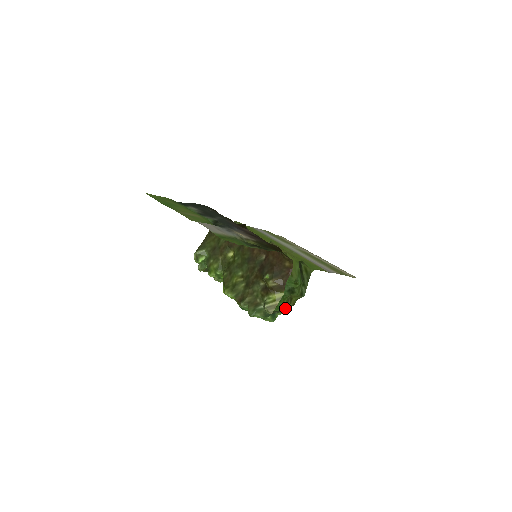
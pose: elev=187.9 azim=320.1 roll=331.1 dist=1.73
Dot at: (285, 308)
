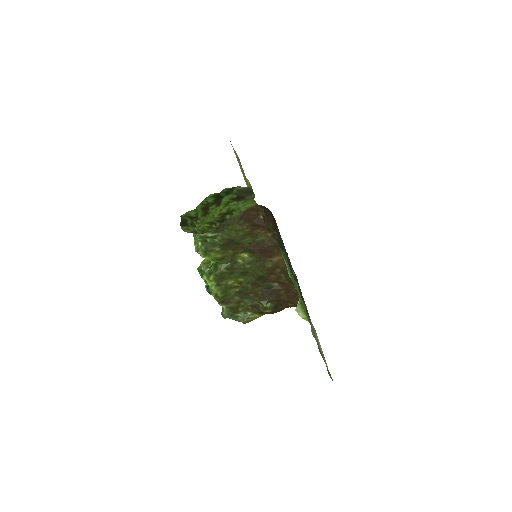
Dot at: occluded
